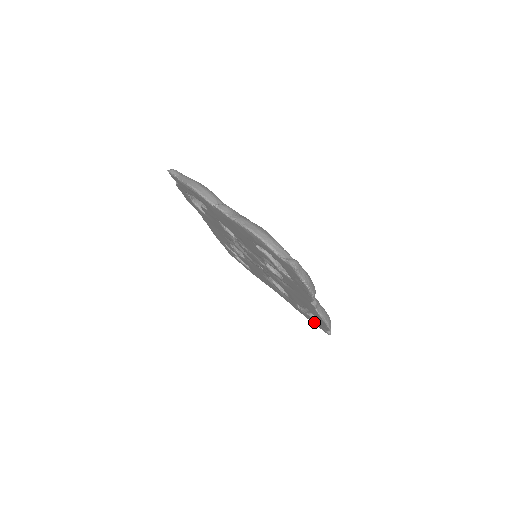
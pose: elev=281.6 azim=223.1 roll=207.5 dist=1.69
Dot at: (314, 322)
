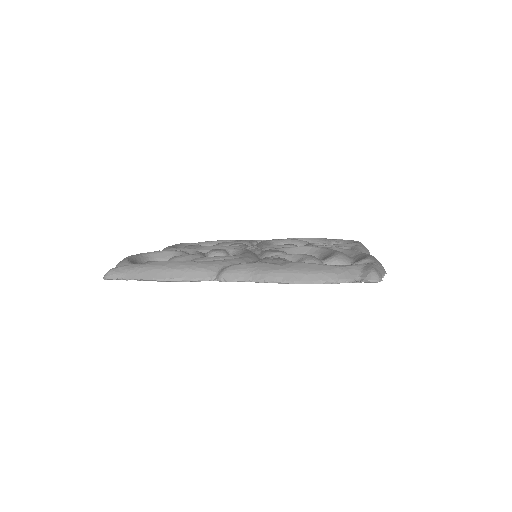
Dot at: occluded
